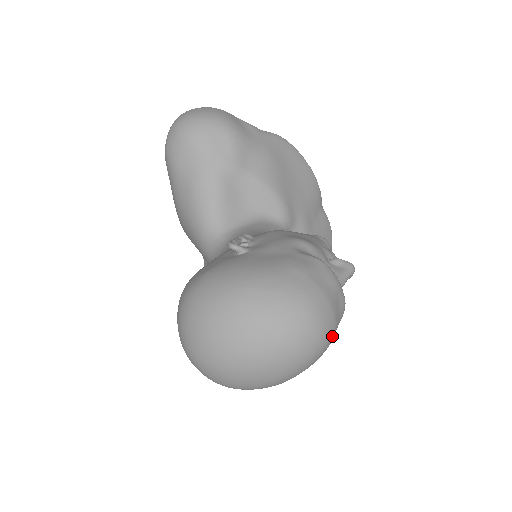
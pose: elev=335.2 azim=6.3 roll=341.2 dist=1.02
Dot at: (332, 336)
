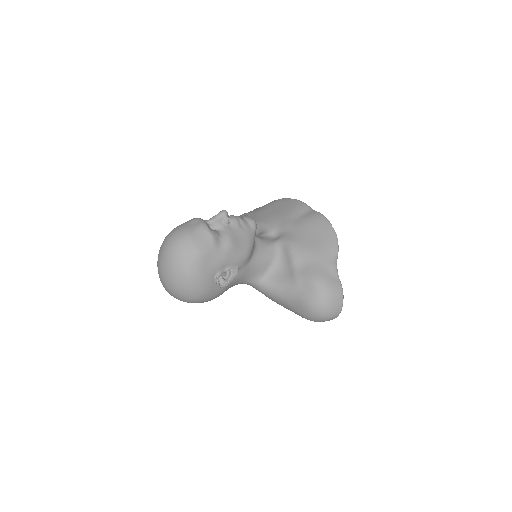
Dot at: (186, 238)
